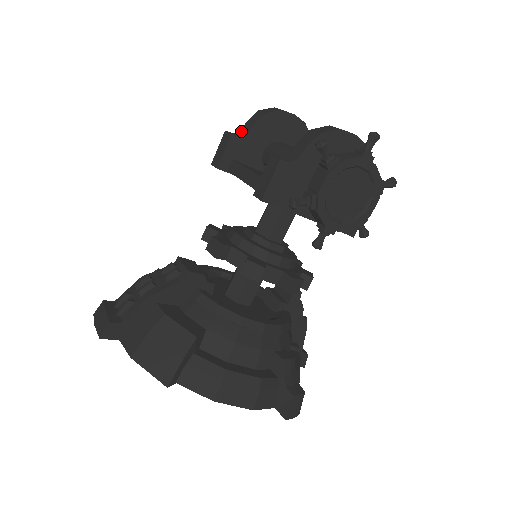
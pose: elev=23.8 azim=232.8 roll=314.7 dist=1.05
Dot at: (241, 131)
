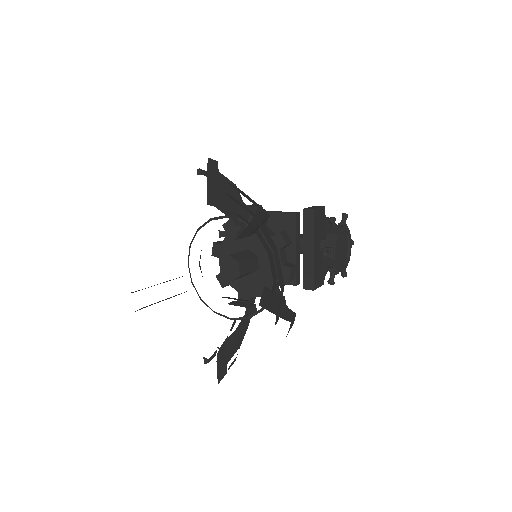
Dot at: occluded
